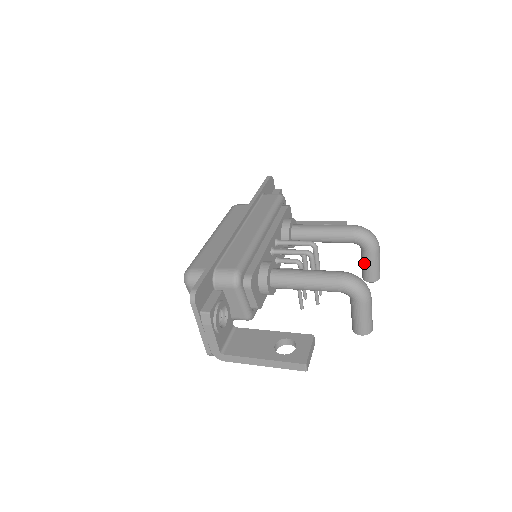
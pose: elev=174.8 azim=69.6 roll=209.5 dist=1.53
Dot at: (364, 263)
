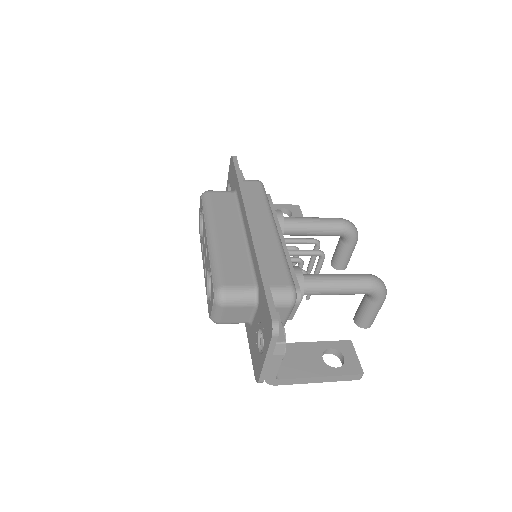
Dot at: (342, 254)
